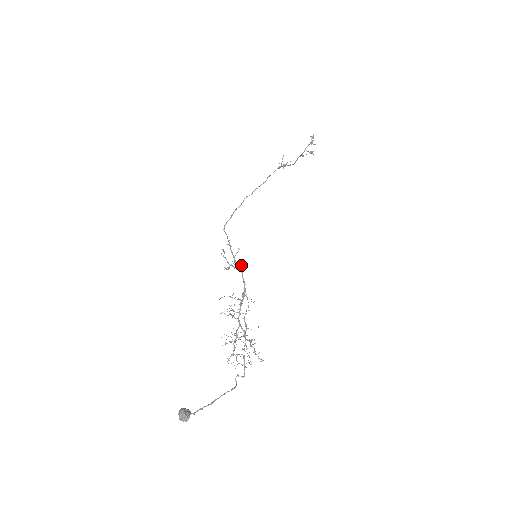
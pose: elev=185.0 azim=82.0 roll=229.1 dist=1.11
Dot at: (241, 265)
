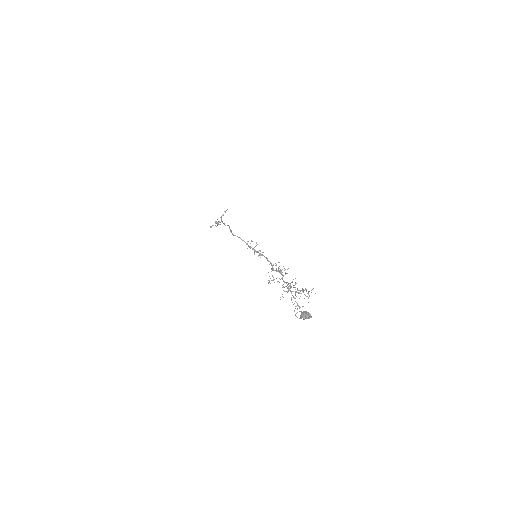
Dot at: (263, 252)
